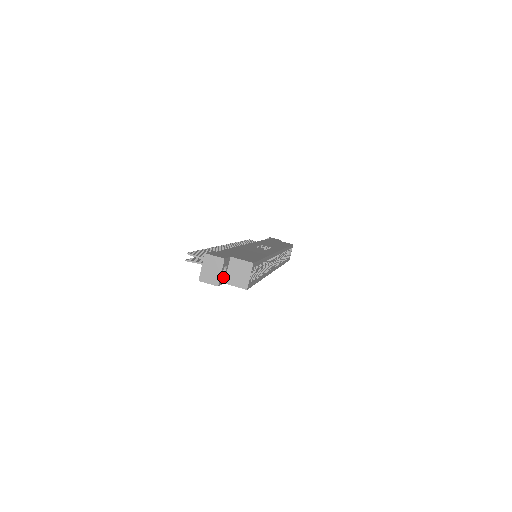
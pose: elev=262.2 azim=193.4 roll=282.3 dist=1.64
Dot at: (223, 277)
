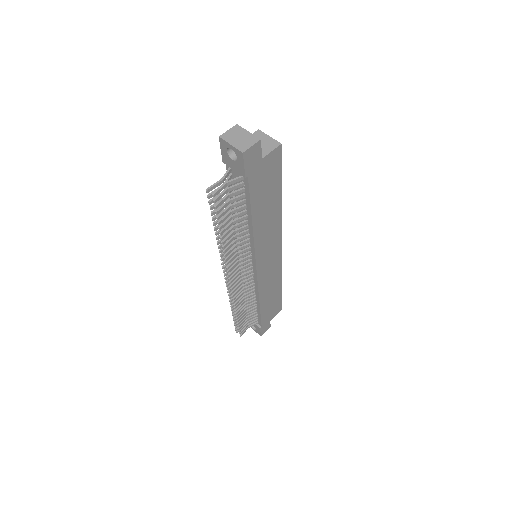
Dot at: occluded
